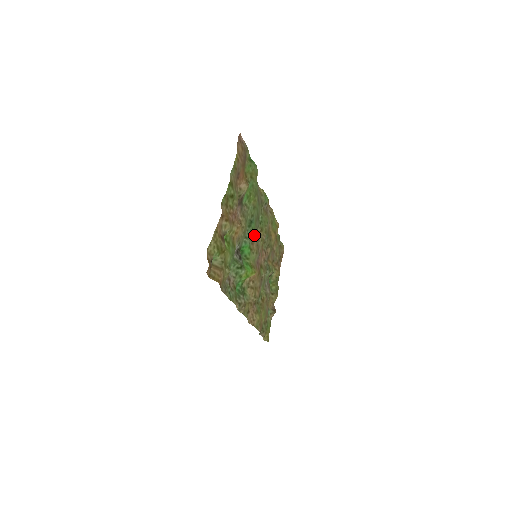
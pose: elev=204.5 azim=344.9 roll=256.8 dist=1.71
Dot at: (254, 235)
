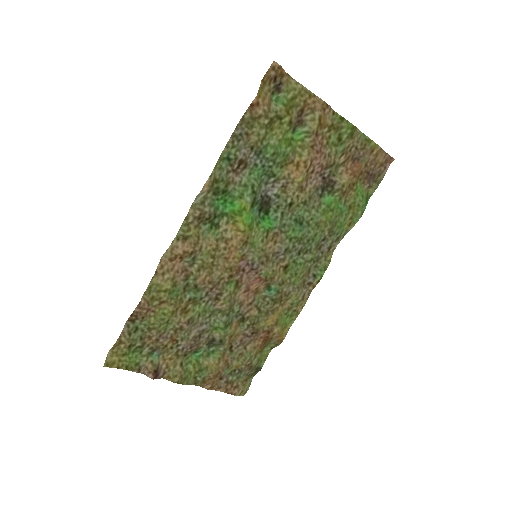
Dot at: (283, 241)
